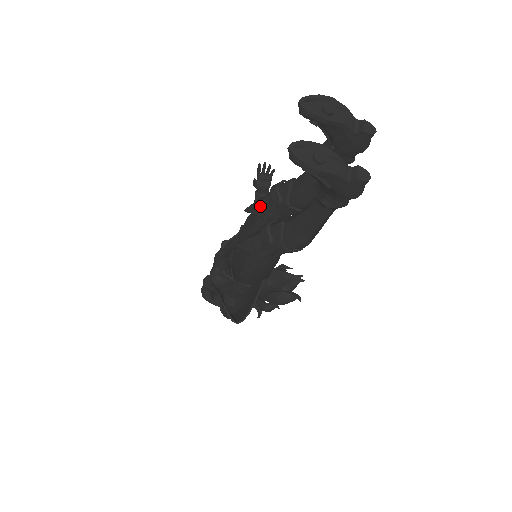
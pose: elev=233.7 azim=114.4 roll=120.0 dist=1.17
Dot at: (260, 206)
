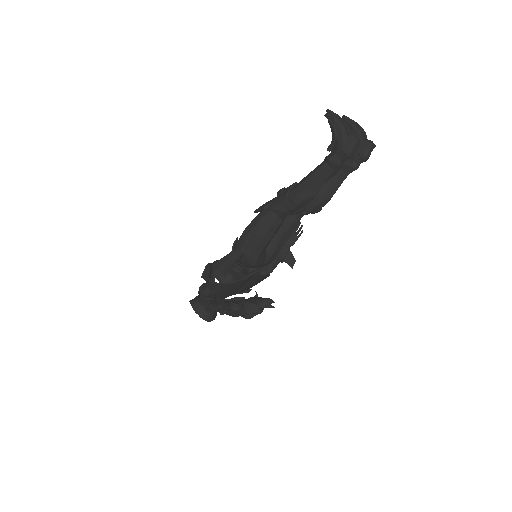
Dot at: occluded
